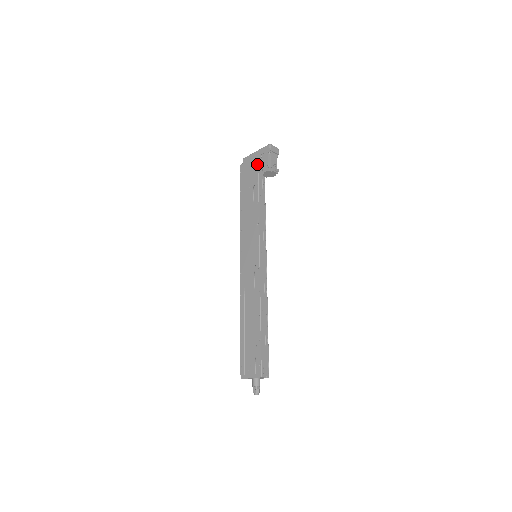
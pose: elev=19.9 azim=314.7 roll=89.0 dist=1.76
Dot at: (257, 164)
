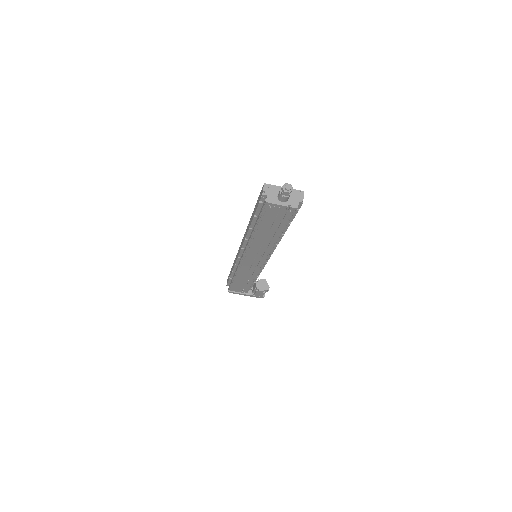
Dot at: occluded
